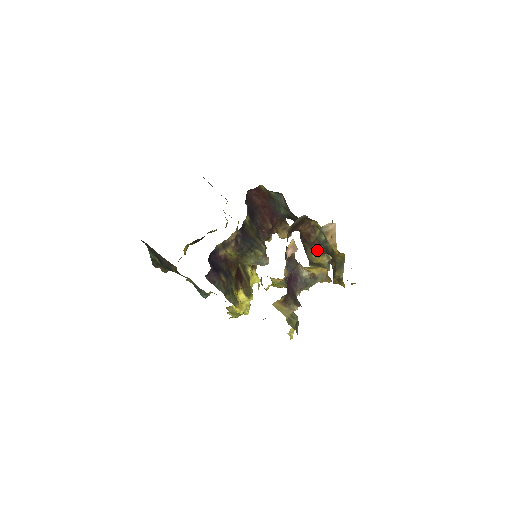
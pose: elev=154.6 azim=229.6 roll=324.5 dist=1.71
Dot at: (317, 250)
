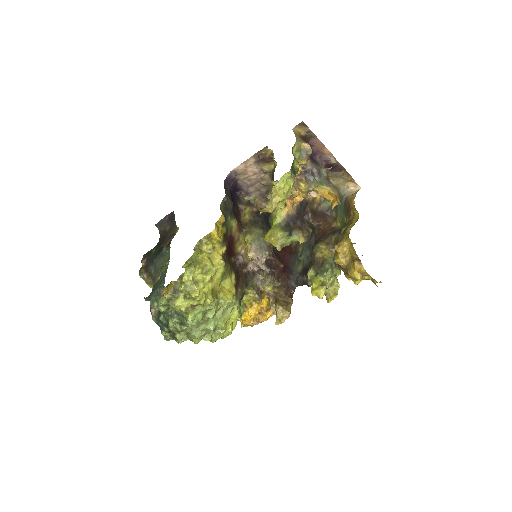
Dot at: (328, 240)
